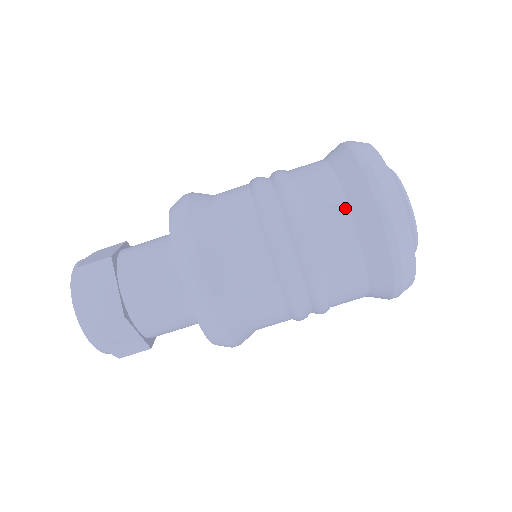
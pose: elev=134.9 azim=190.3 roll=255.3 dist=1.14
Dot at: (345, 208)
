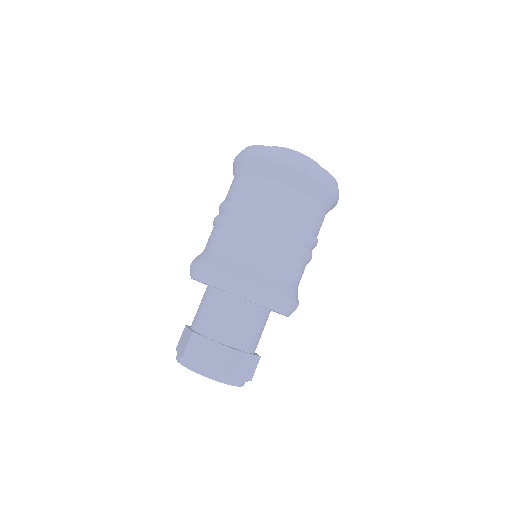
Dot at: (272, 183)
